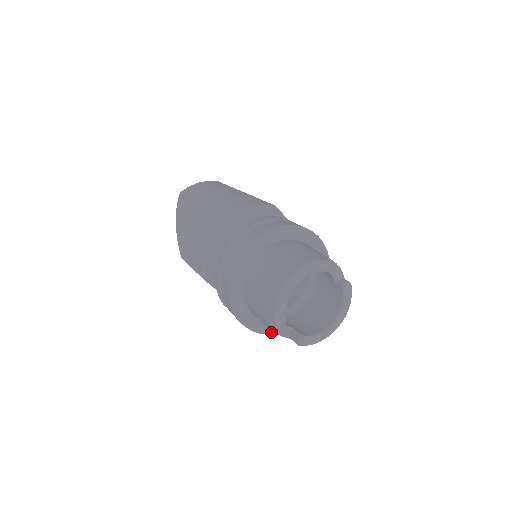
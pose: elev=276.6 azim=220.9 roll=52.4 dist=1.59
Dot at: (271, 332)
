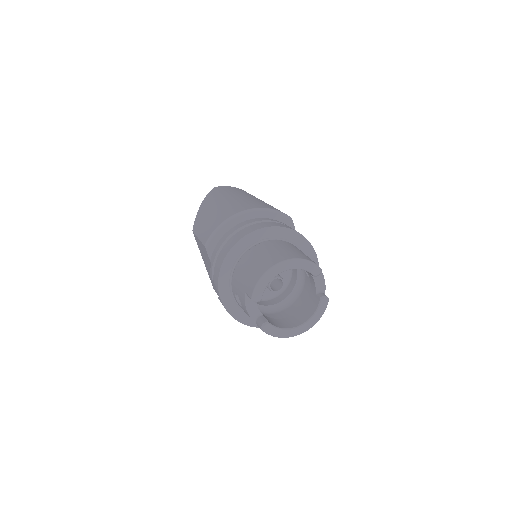
Dot at: (240, 320)
